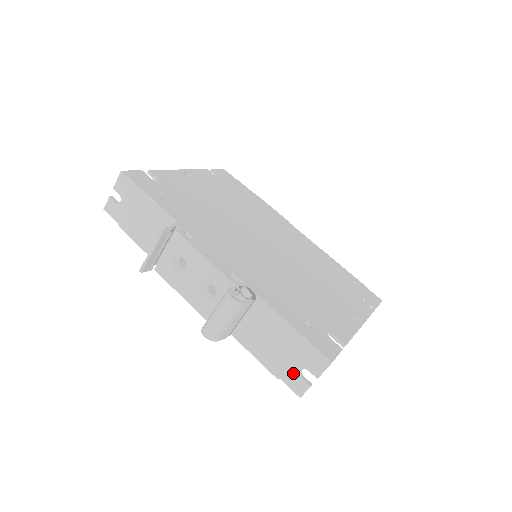
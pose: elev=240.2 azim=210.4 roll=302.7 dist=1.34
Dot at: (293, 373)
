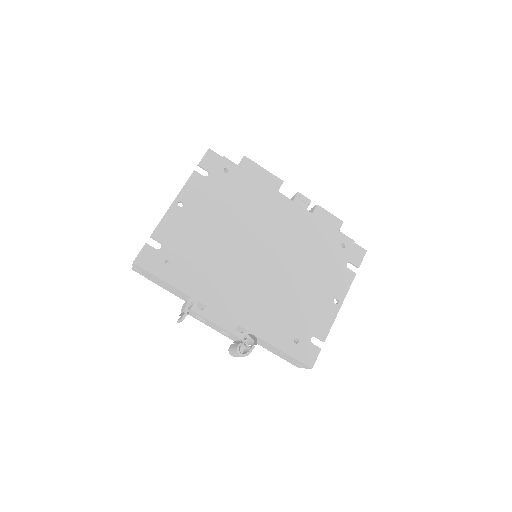
Dot at: (291, 362)
